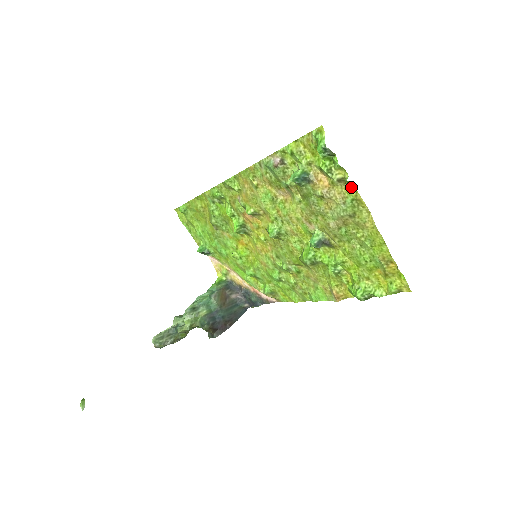
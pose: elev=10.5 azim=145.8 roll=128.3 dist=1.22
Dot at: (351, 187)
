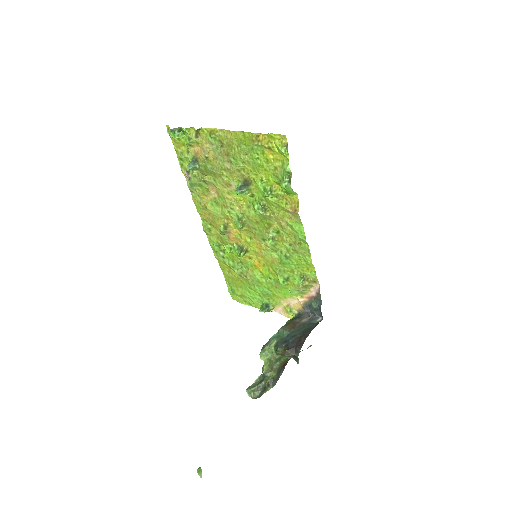
Dot at: (202, 131)
